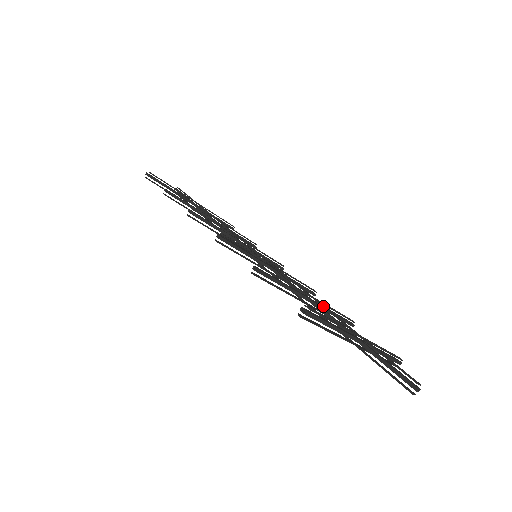
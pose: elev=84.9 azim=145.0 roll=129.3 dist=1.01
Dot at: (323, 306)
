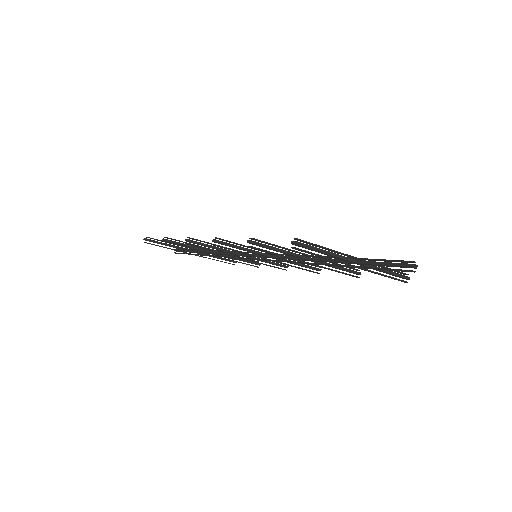
Dot at: occluded
